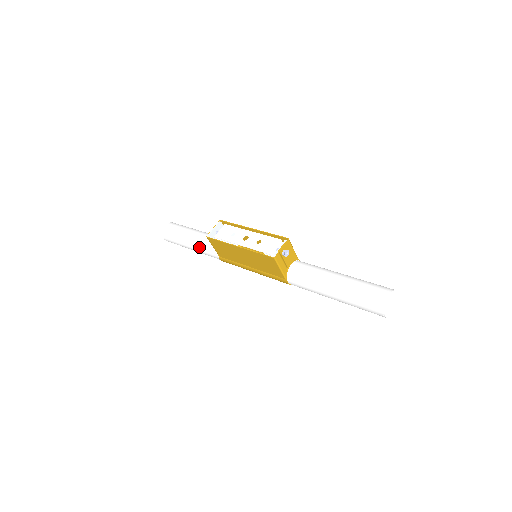
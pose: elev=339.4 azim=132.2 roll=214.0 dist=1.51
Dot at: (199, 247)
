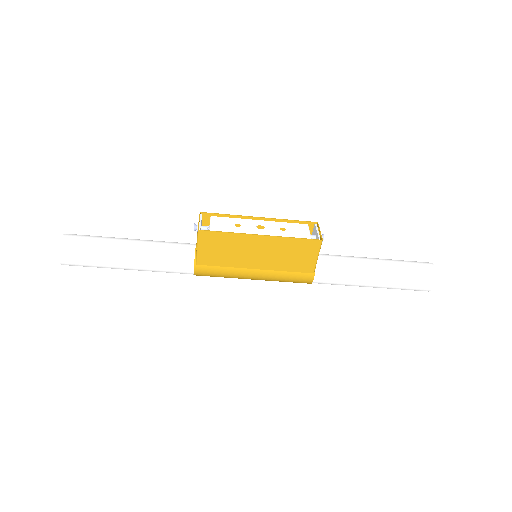
Dot at: (152, 258)
